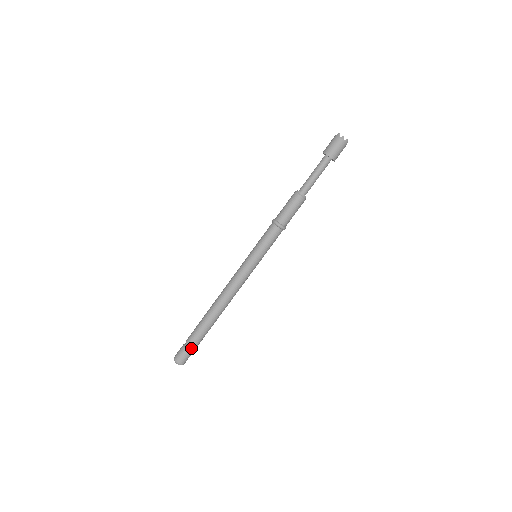
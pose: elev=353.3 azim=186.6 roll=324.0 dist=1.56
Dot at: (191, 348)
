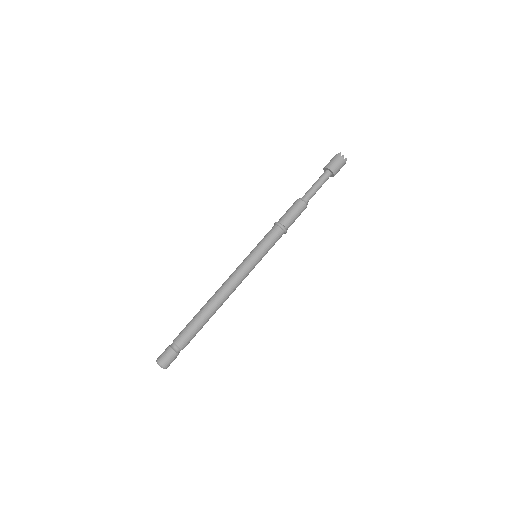
Dot at: (179, 348)
